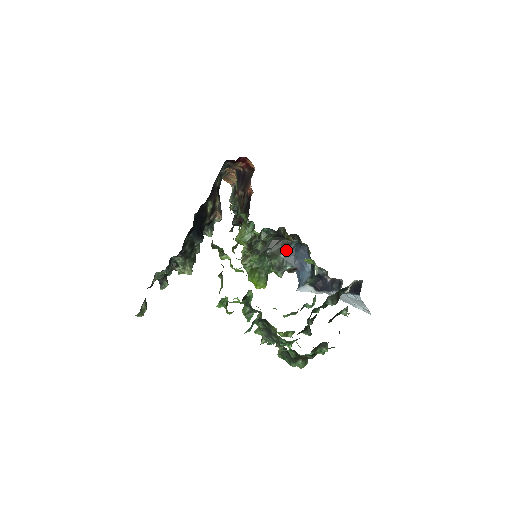
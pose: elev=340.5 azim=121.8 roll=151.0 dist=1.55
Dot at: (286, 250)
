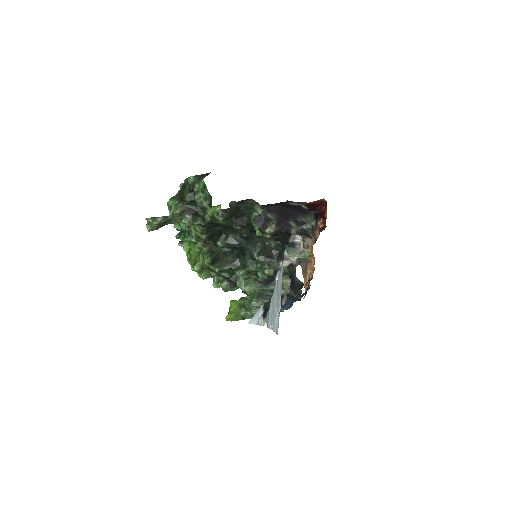
Dot at: occluded
